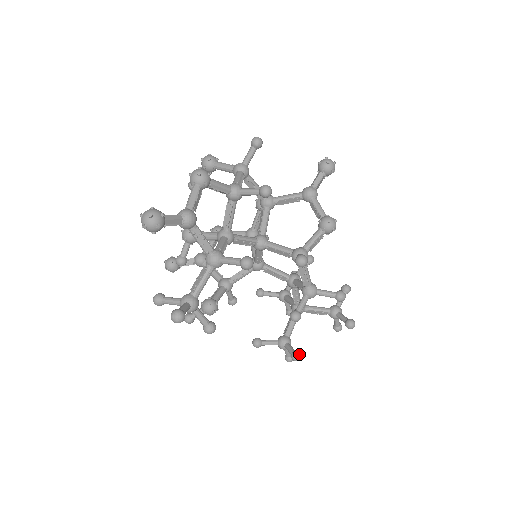
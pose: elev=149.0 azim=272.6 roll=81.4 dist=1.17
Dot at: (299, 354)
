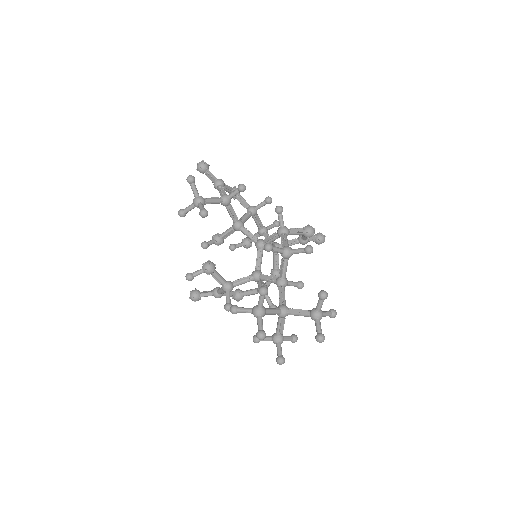
Dot at: (266, 287)
